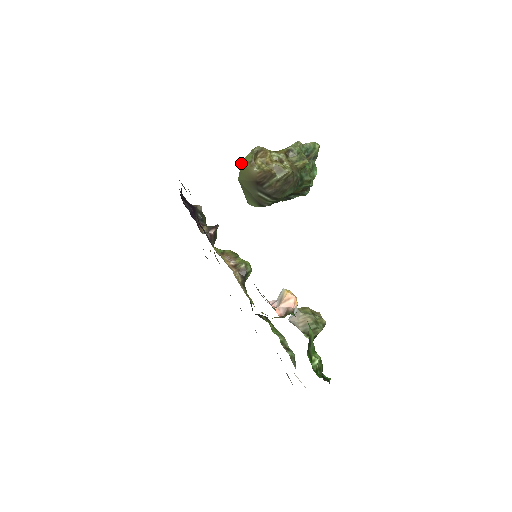
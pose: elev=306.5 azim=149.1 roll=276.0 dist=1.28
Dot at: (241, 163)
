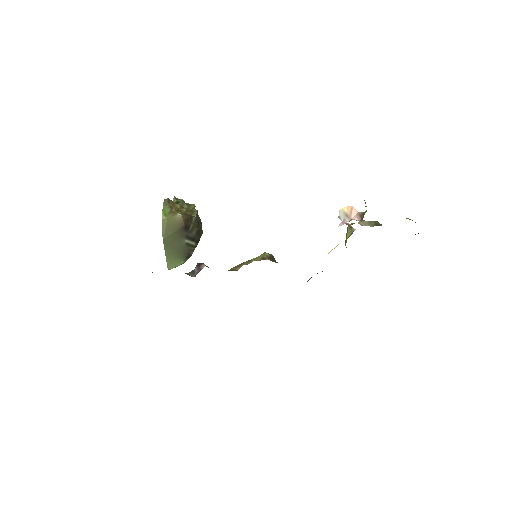
Dot at: occluded
